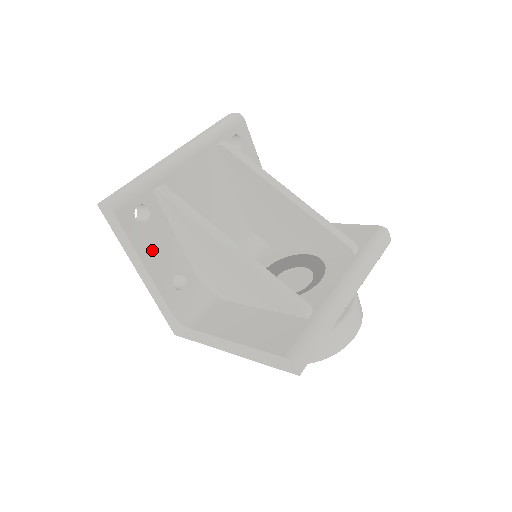
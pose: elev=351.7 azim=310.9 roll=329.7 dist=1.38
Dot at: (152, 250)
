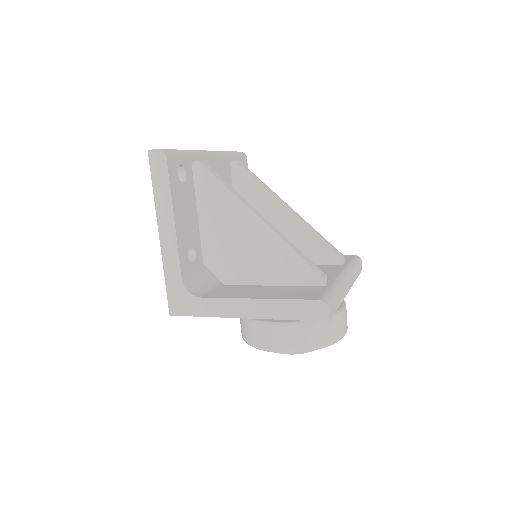
Dot at: (181, 210)
